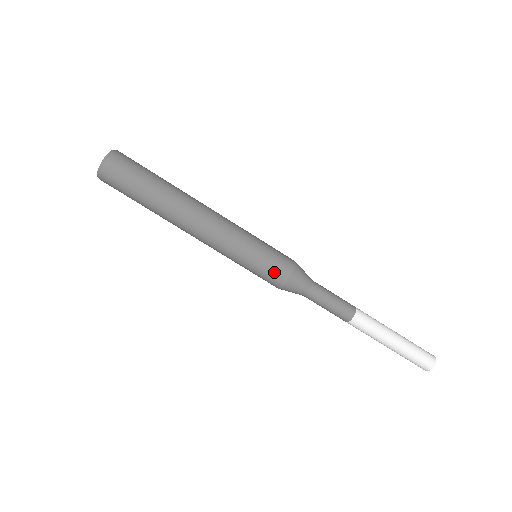
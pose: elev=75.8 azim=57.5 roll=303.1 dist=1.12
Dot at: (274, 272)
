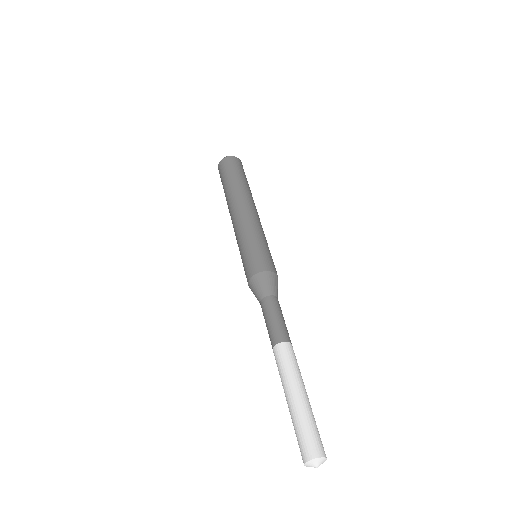
Dot at: (260, 260)
